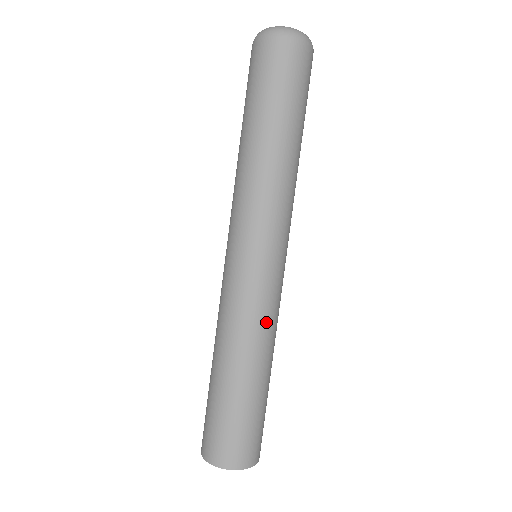
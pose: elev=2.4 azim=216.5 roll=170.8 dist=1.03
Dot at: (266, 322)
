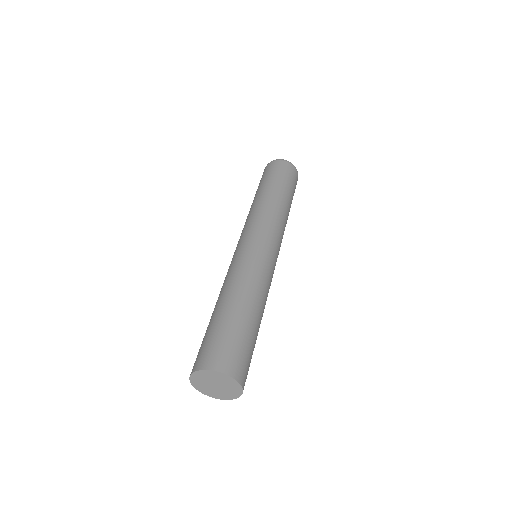
Dot at: (263, 280)
